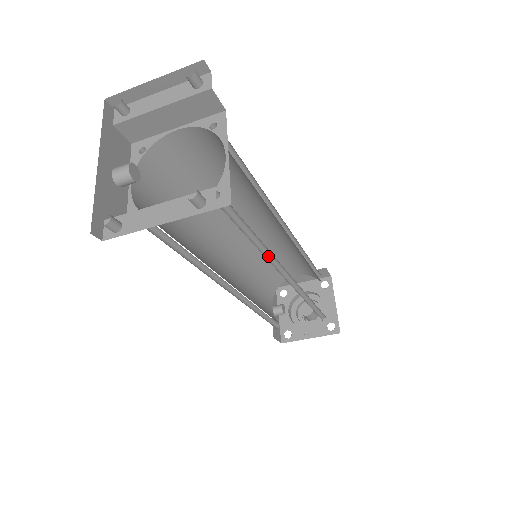
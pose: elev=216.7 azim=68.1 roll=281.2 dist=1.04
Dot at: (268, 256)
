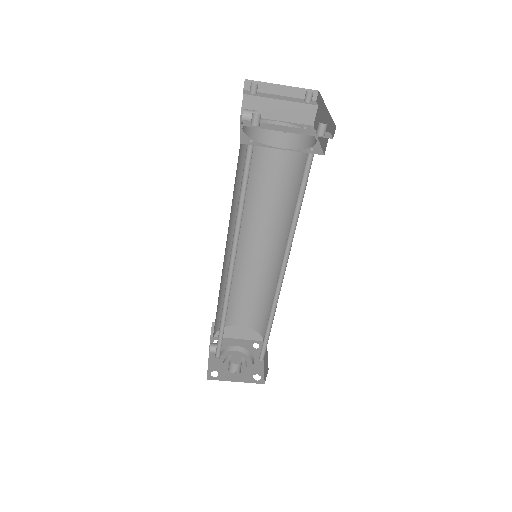
Dot at: (288, 239)
